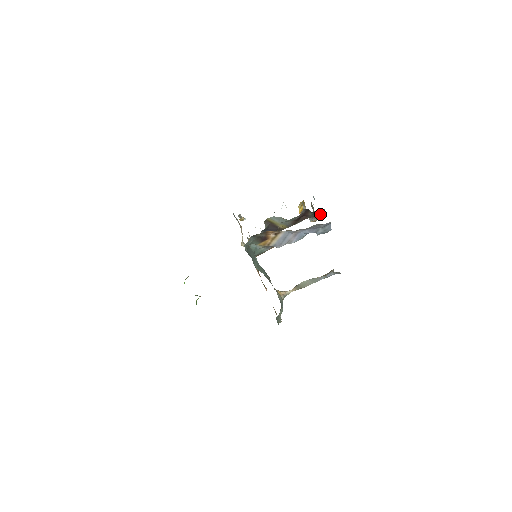
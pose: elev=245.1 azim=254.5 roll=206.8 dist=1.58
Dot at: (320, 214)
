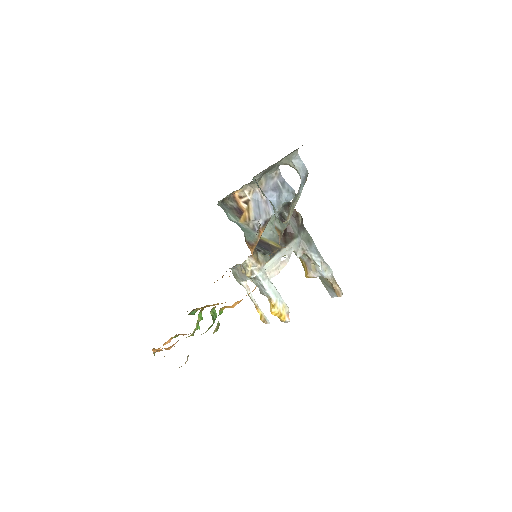
Dot at: (295, 217)
